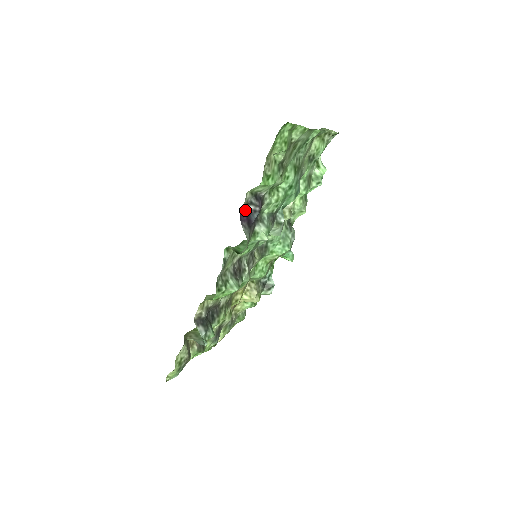
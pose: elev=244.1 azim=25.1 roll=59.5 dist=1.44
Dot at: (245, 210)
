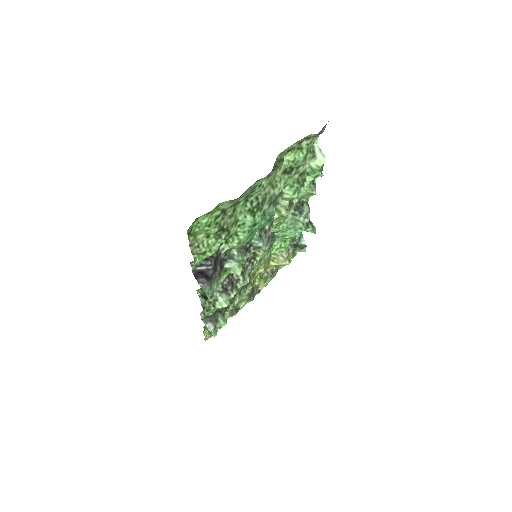
Dot at: (198, 271)
